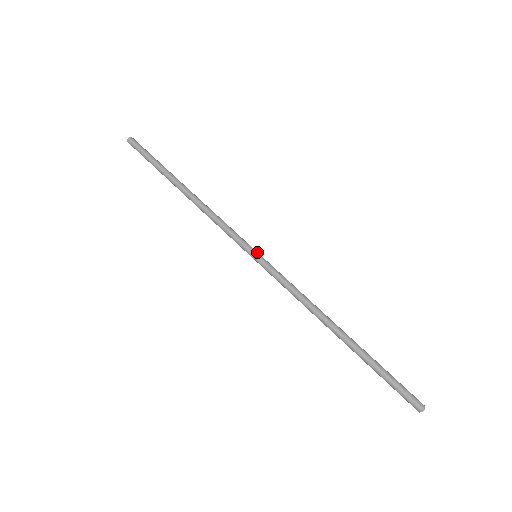
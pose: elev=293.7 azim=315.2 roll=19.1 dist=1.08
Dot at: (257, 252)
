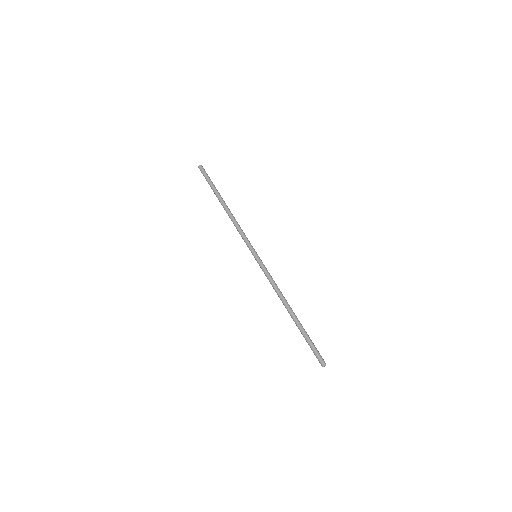
Dot at: (257, 254)
